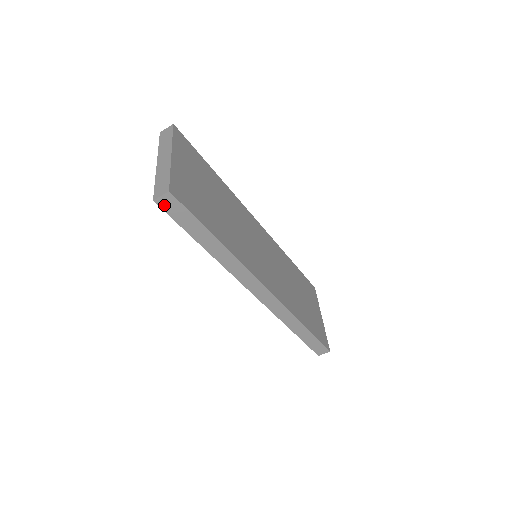
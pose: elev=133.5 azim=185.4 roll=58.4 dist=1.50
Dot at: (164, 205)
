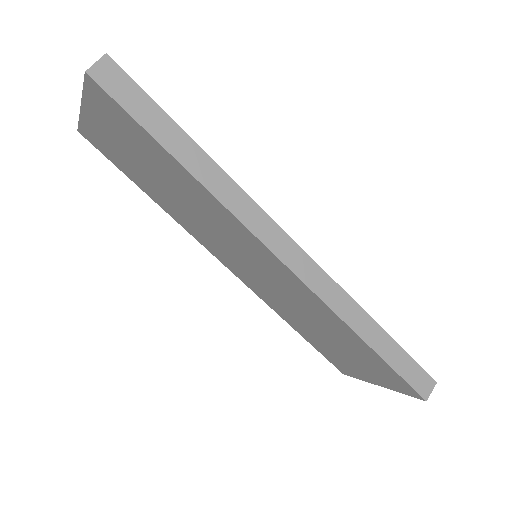
Dot at: (103, 80)
